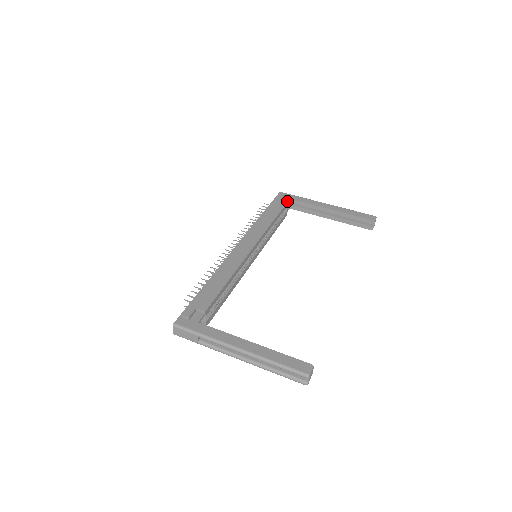
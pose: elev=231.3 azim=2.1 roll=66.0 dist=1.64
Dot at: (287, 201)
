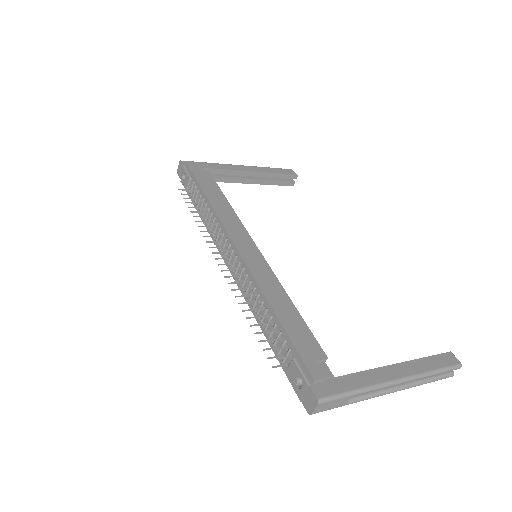
Dot at: (208, 171)
